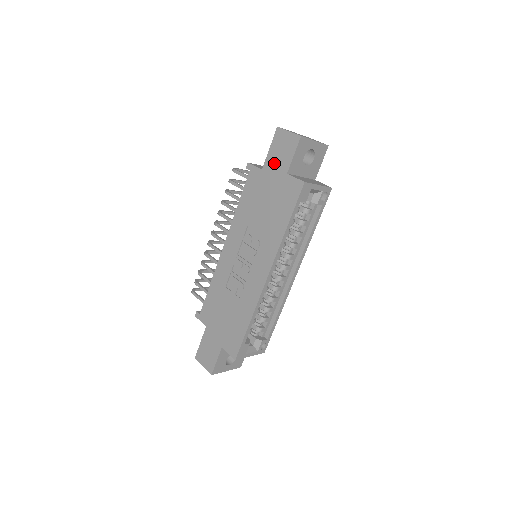
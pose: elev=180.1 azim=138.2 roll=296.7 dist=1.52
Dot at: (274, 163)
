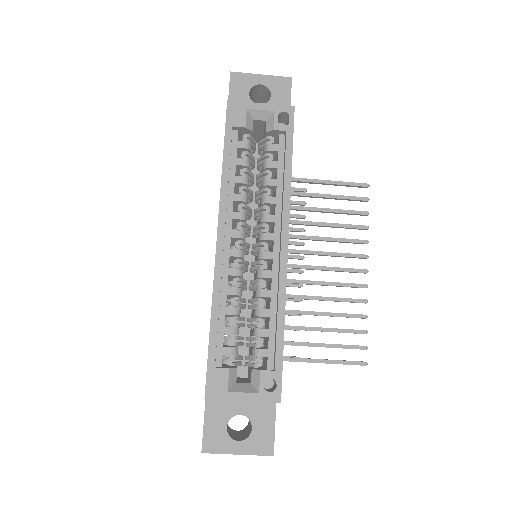
Dot at: occluded
